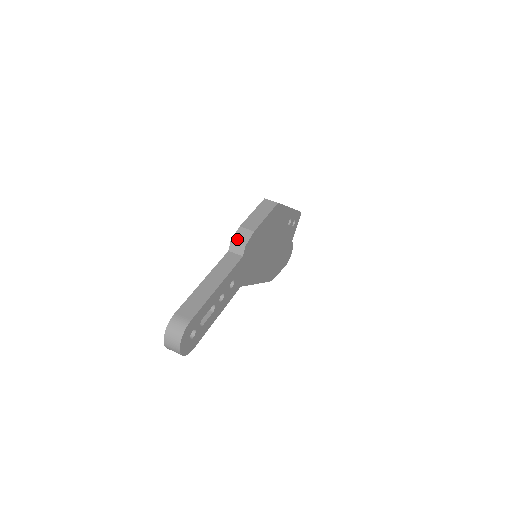
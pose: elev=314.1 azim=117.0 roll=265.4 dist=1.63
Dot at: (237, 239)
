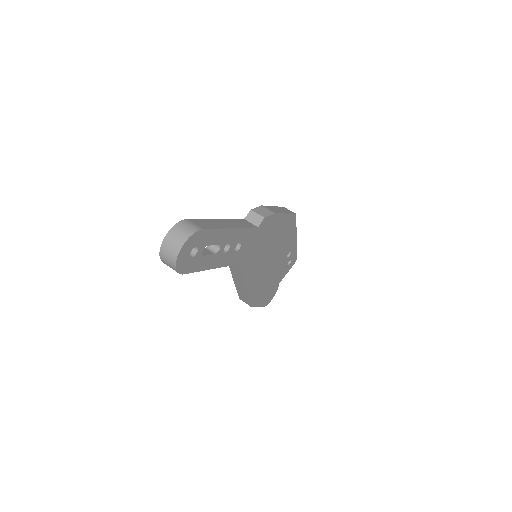
Dot at: (257, 211)
